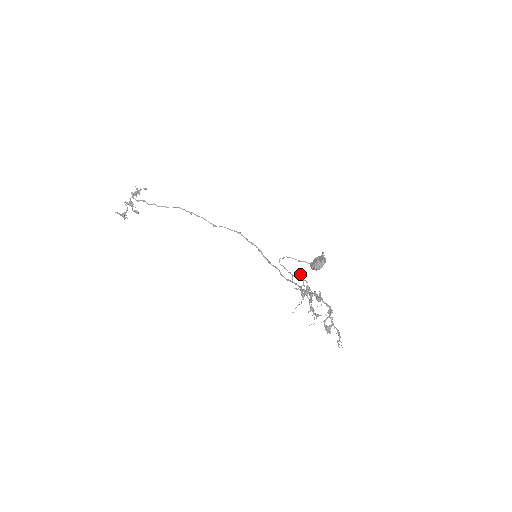
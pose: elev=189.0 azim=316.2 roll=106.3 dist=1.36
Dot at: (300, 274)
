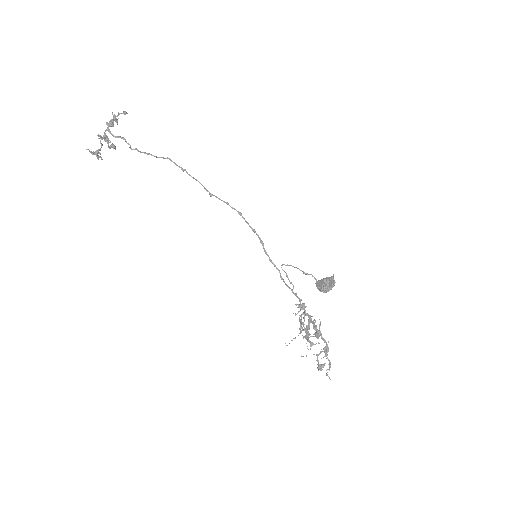
Dot at: (303, 304)
